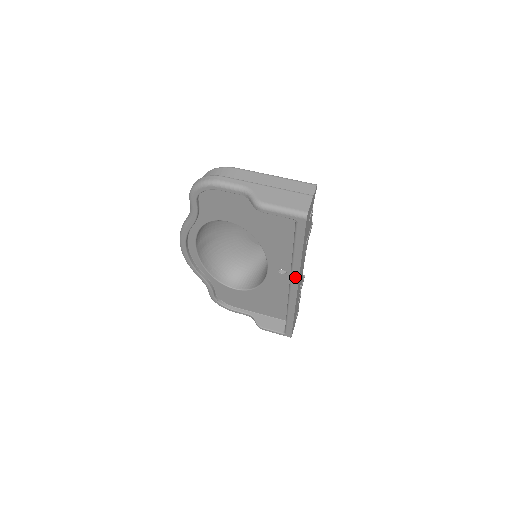
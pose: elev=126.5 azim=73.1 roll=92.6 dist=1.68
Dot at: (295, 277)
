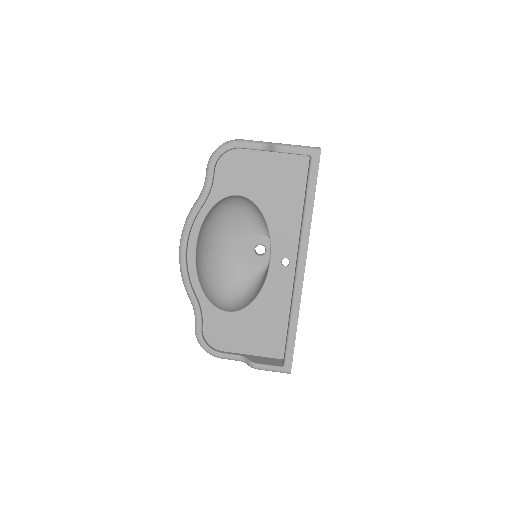
Dot at: (304, 244)
